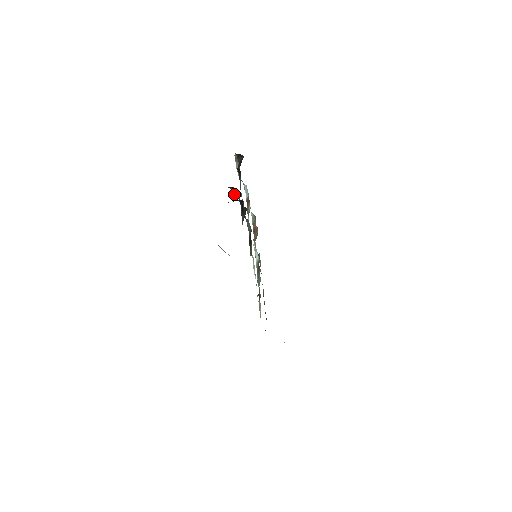
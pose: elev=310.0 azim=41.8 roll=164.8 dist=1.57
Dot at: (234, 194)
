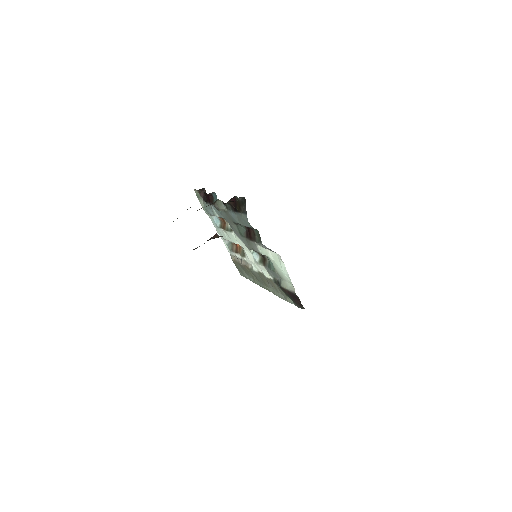
Dot at: (219, 207)
